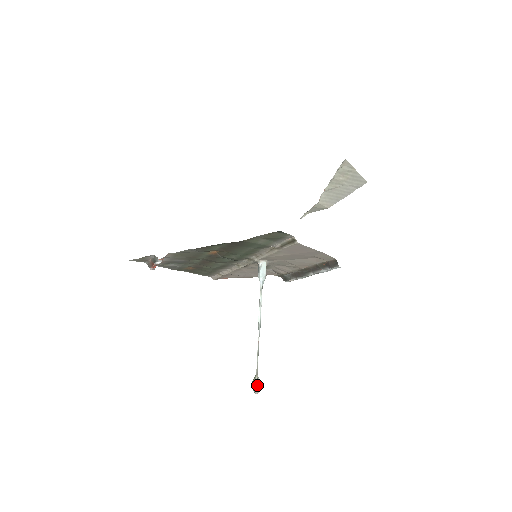
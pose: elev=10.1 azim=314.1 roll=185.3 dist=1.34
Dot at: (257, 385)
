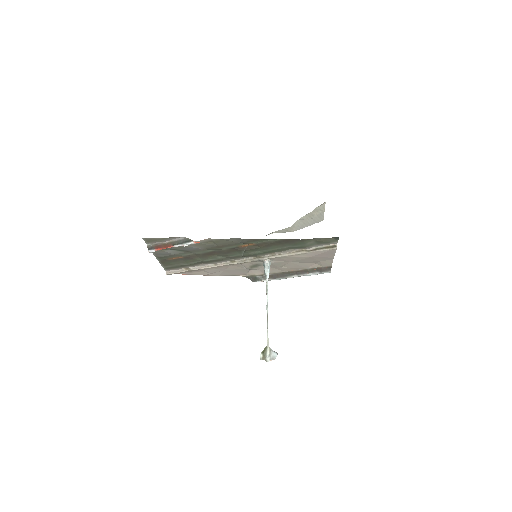
Dot at: (272, 354)
